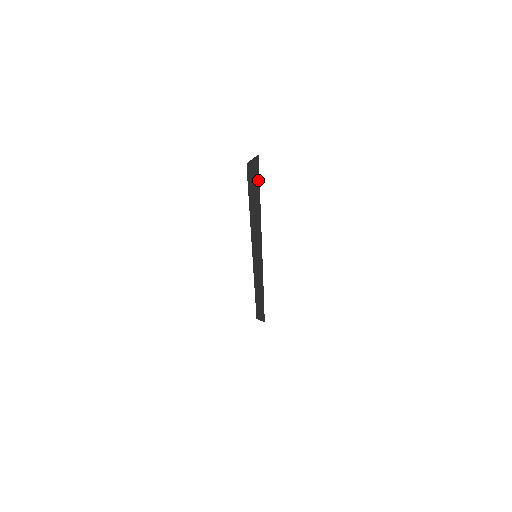
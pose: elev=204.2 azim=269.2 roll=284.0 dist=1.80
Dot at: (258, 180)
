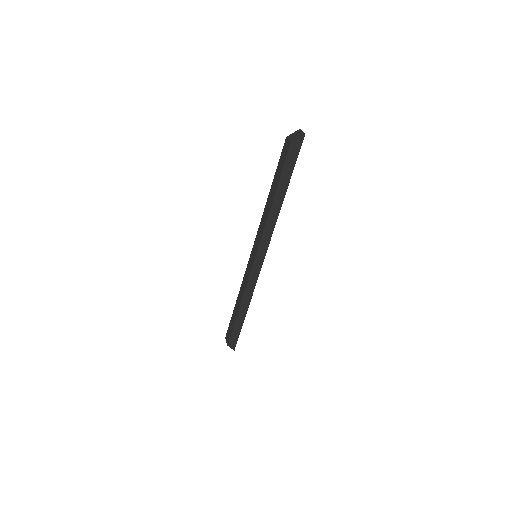
Dot at: (297, 154)
